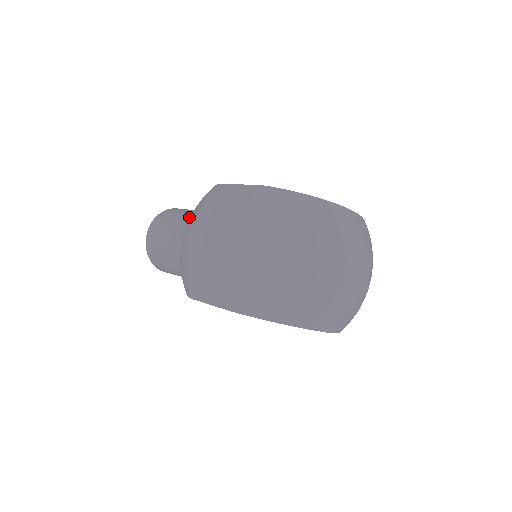
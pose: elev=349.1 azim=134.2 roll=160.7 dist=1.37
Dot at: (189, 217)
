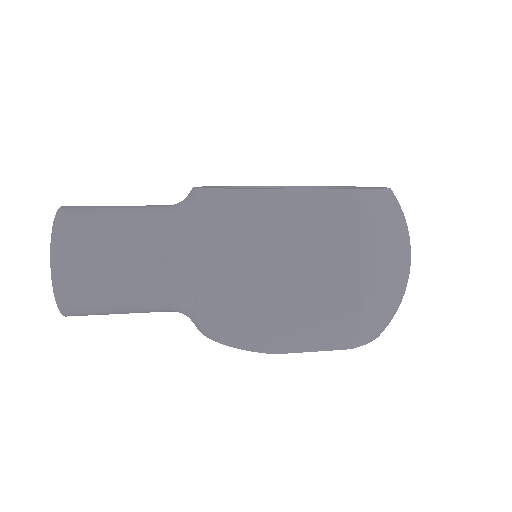
Dot at: (144, 228)
